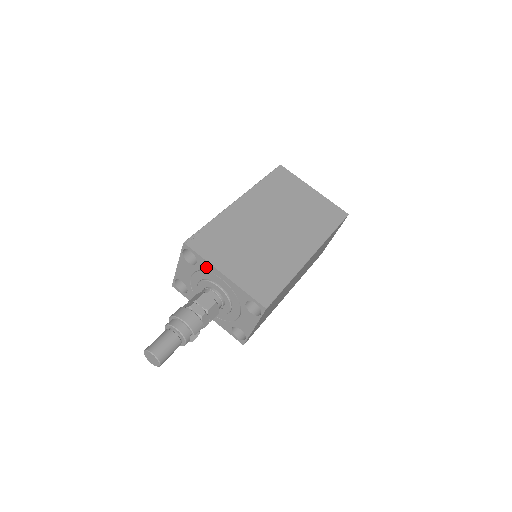
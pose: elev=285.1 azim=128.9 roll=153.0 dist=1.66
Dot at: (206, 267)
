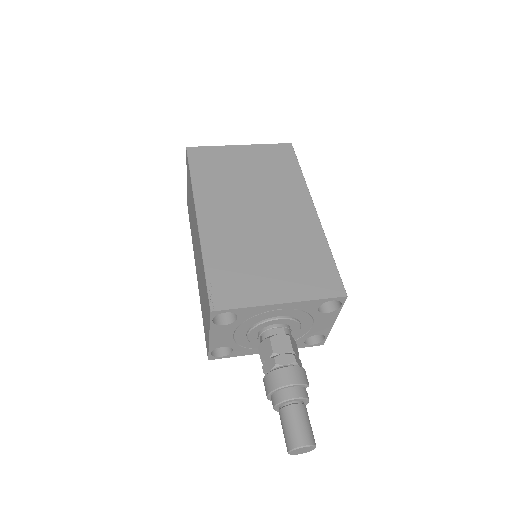
Dot at: (253, 313)
